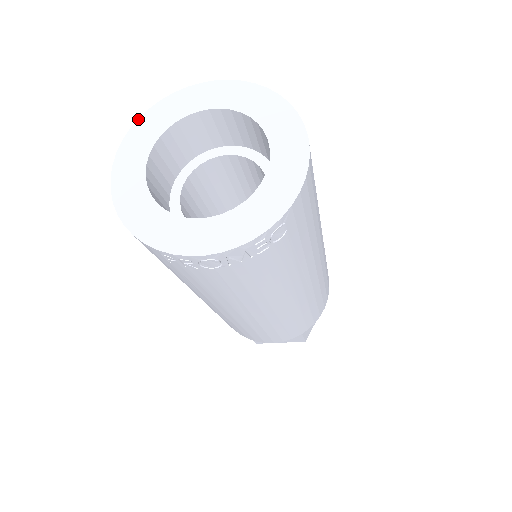
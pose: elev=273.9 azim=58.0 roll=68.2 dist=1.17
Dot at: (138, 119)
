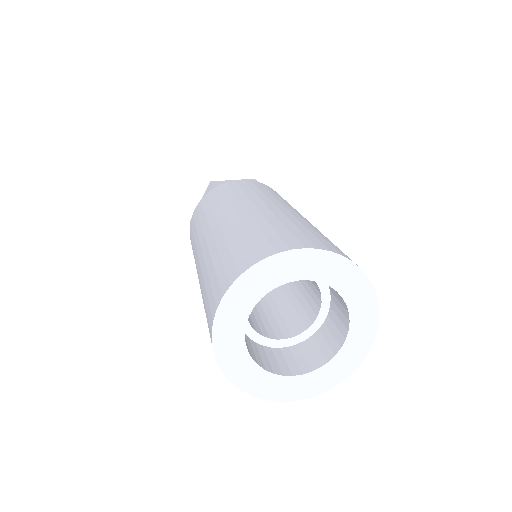
Dot at: (230, 287)
